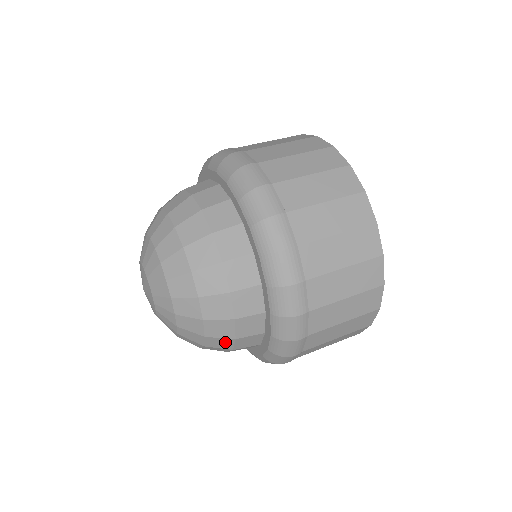
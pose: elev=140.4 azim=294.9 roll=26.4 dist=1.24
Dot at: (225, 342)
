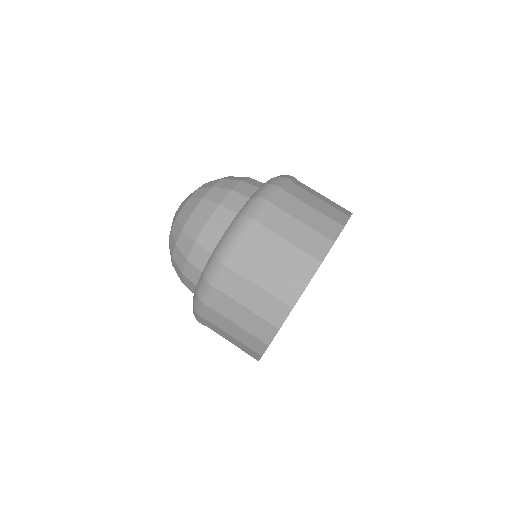
Dot at: (182, 260)
